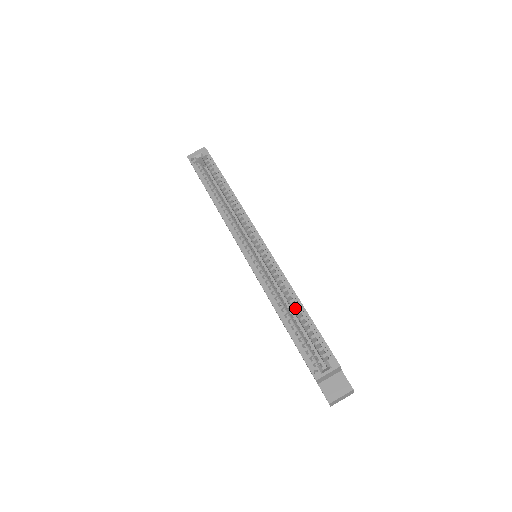
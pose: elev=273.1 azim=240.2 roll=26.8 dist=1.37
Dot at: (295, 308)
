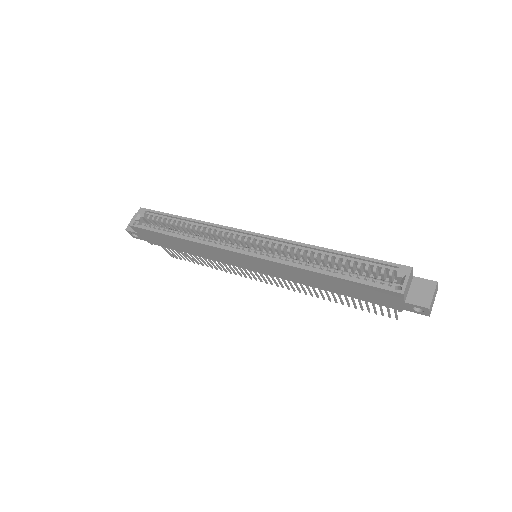
Dot at: (331, 259)
